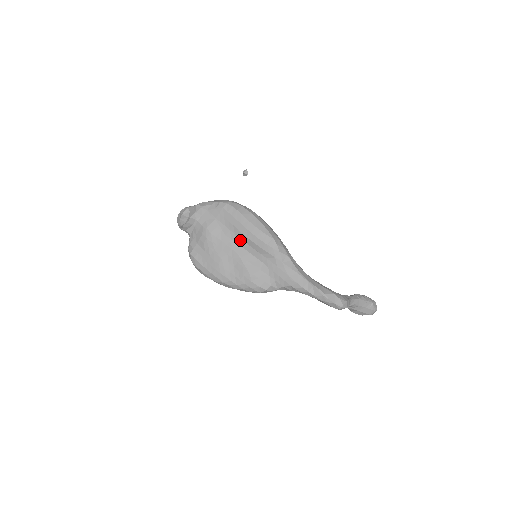
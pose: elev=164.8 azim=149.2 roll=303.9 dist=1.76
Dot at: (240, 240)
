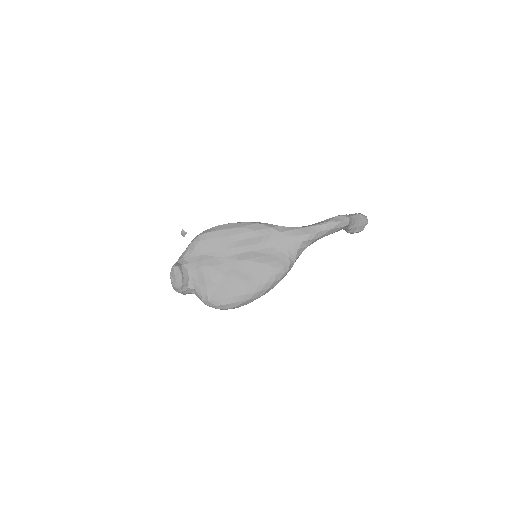
Dot at: (235, 249)
